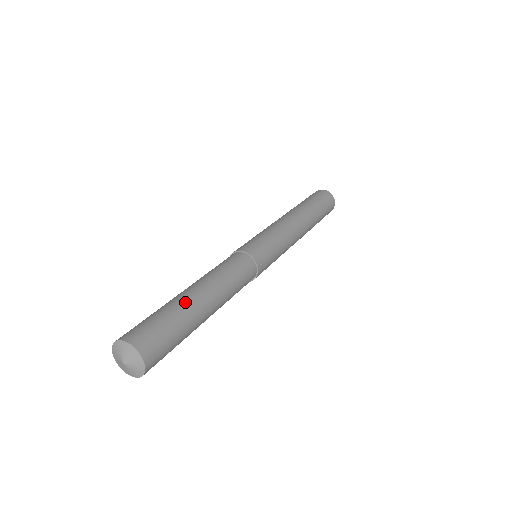
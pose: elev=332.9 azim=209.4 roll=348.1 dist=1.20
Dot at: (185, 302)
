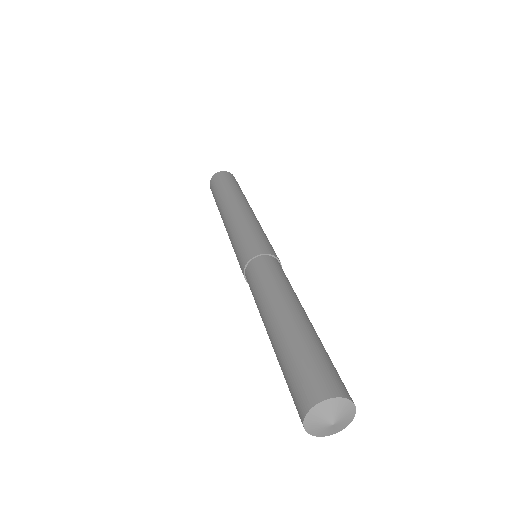
Dot at: (310, 328)
